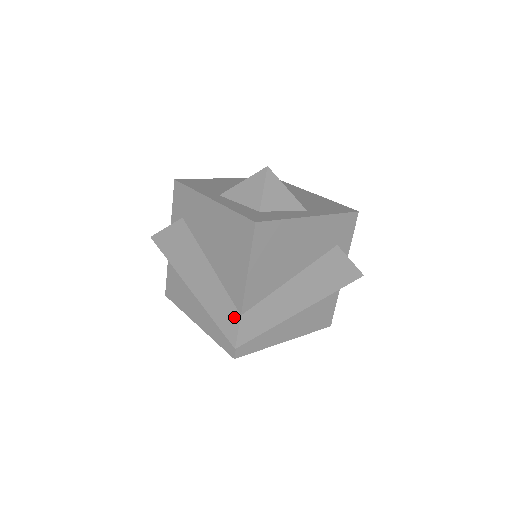
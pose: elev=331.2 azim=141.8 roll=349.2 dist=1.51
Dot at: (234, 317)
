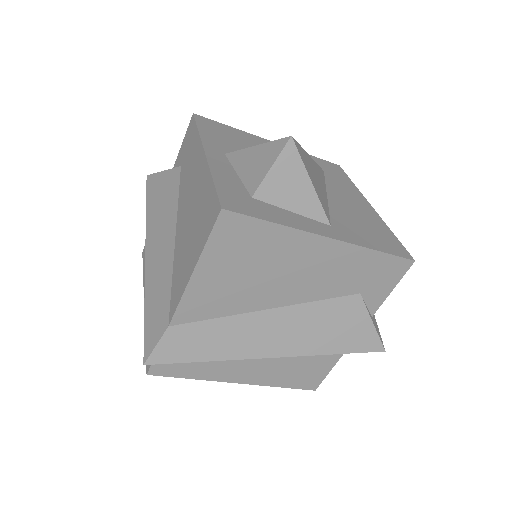
Dot at: (162, 323)
